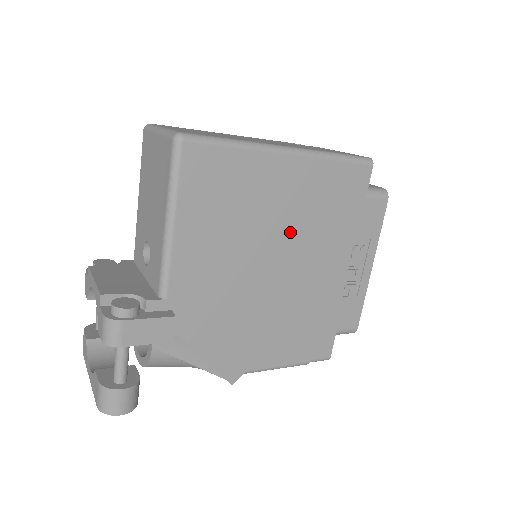
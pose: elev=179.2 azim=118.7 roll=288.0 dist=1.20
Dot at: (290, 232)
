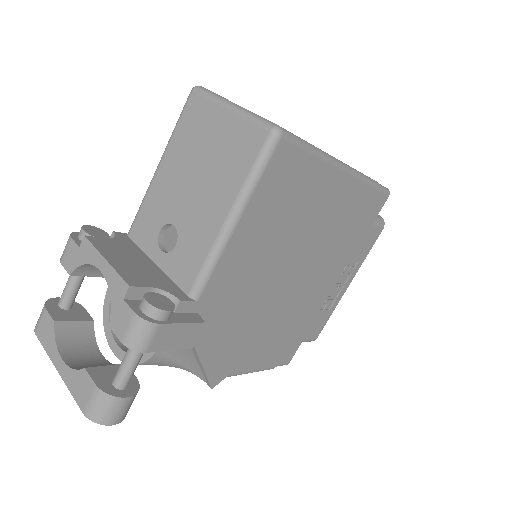
Dot at: (315, 247)
